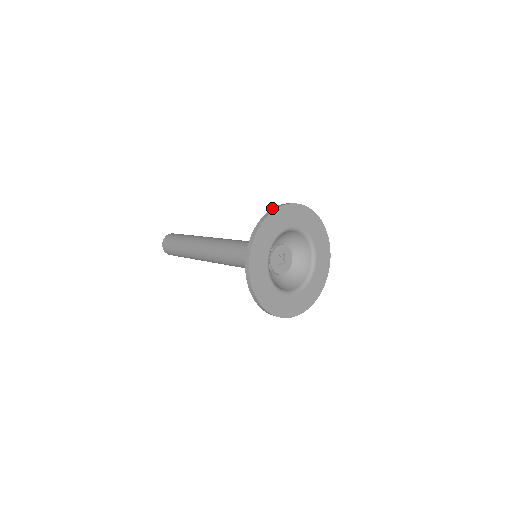
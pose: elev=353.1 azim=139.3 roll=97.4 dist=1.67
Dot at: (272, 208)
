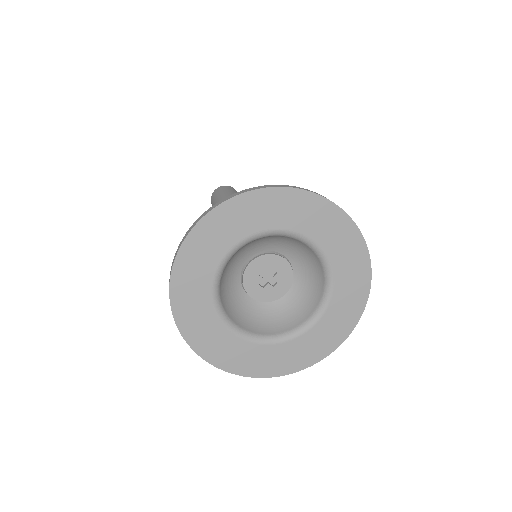
Dot at: occluded
